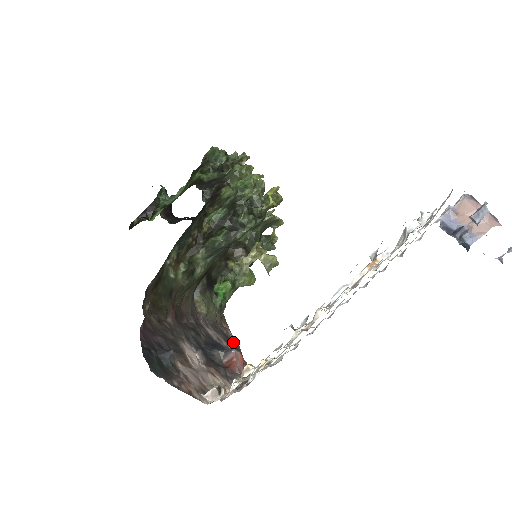
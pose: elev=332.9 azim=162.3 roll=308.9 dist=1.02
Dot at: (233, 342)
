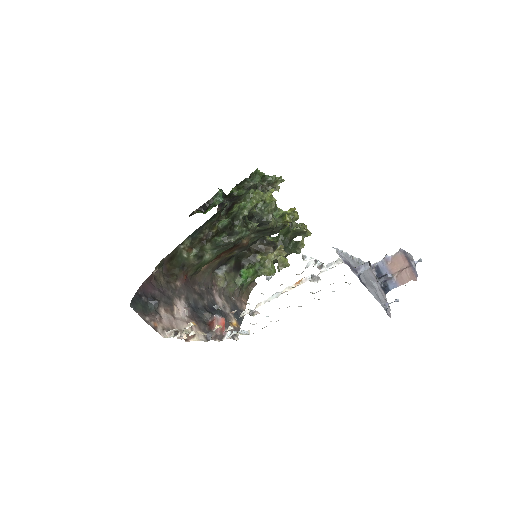
Dot at: (240, 313)
